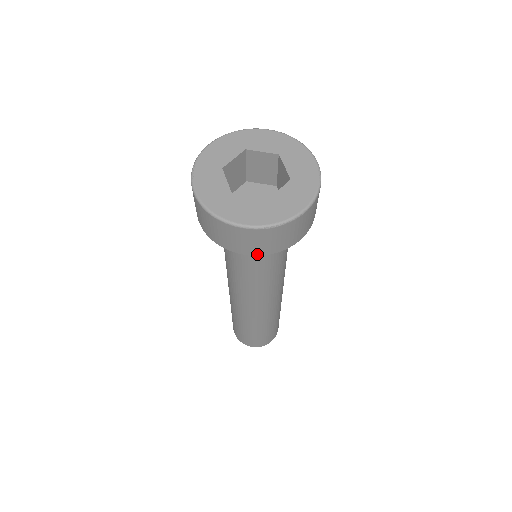
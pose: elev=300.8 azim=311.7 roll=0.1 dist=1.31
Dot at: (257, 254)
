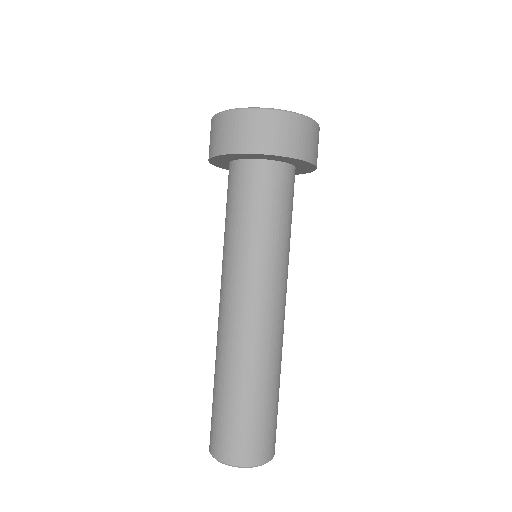
Dot at: (265, 152)
